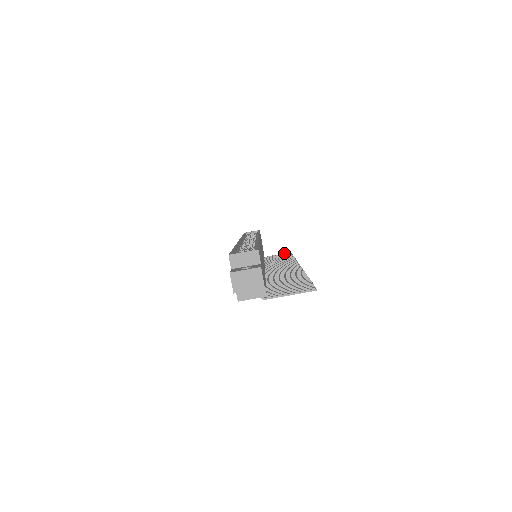
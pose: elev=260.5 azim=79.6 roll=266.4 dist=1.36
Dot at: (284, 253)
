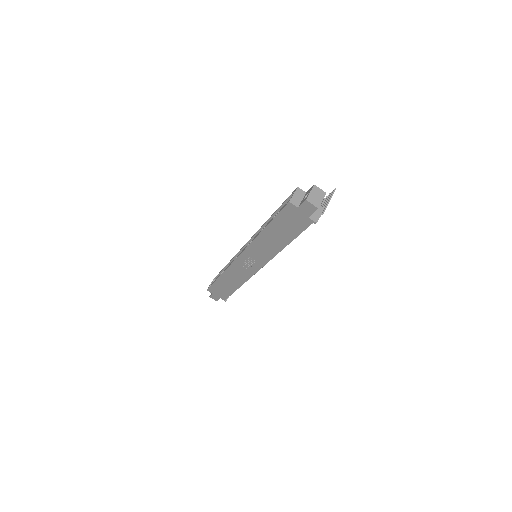
Dot at: occluded
